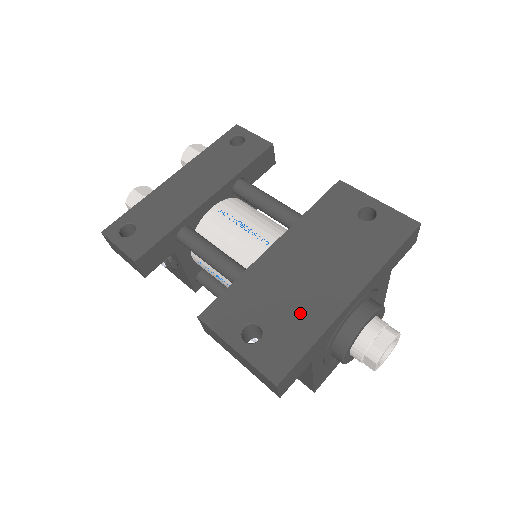
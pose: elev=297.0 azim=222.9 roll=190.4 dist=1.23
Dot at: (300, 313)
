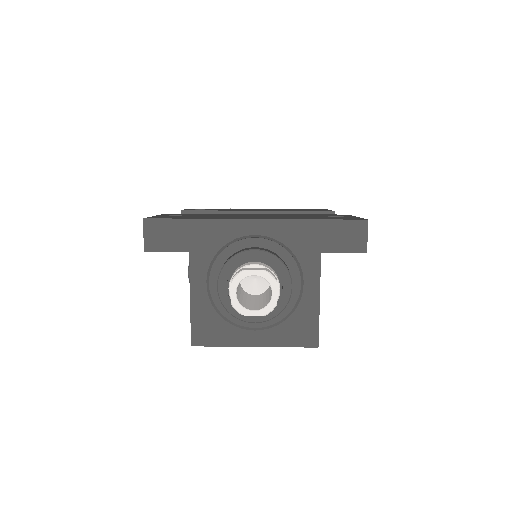
Dot at: (213, 217)
